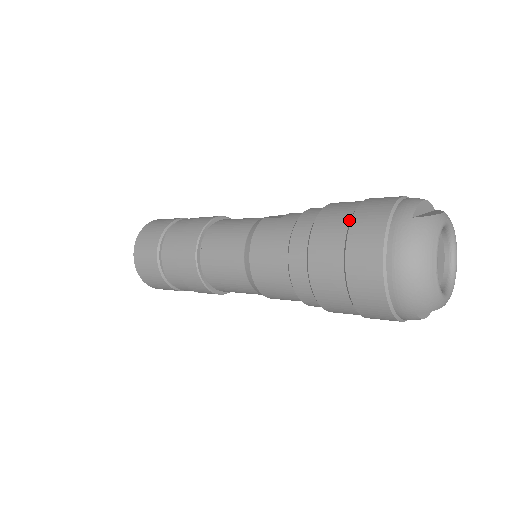
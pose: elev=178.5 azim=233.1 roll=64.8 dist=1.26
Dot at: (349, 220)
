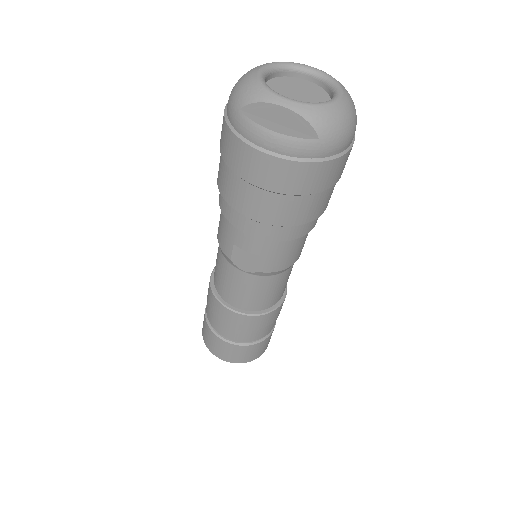
Dot at: occluded
